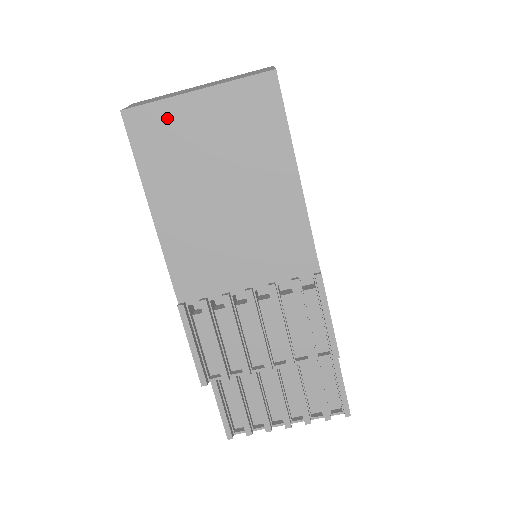
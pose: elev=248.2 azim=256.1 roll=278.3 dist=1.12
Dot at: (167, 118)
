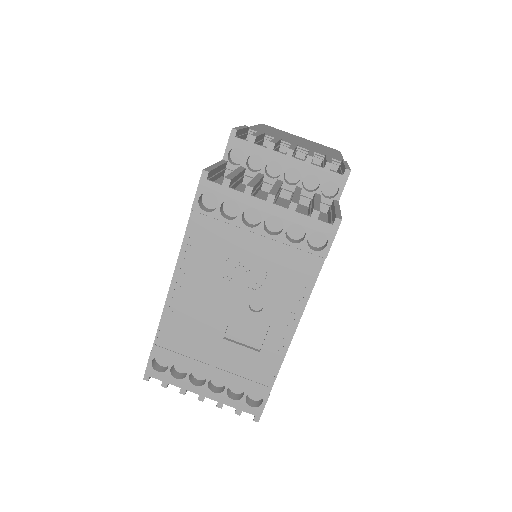
Dot at: occluded
